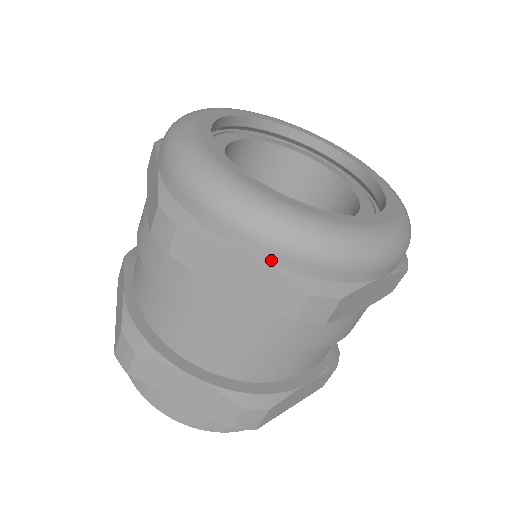
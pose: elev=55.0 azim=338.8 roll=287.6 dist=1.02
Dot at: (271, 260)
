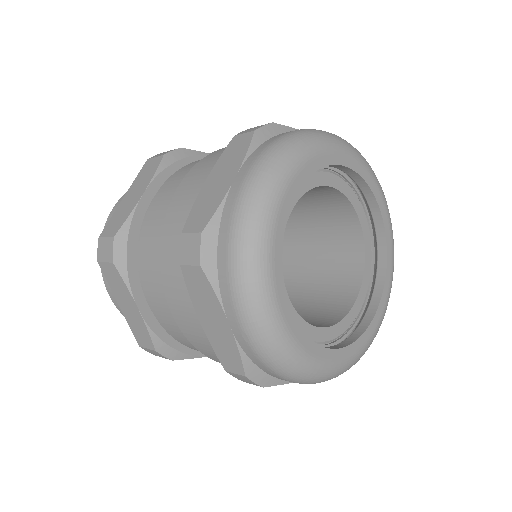
Dot at: occluded
